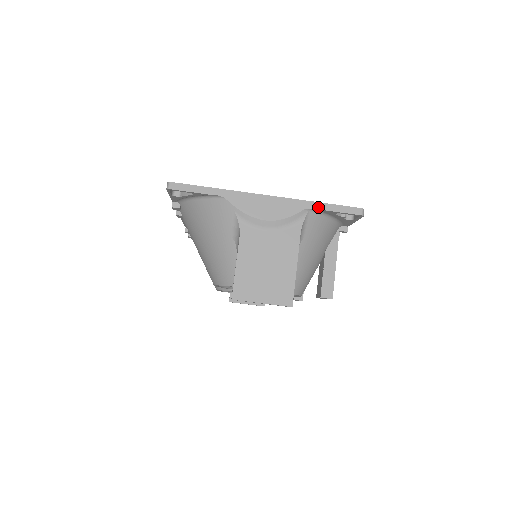
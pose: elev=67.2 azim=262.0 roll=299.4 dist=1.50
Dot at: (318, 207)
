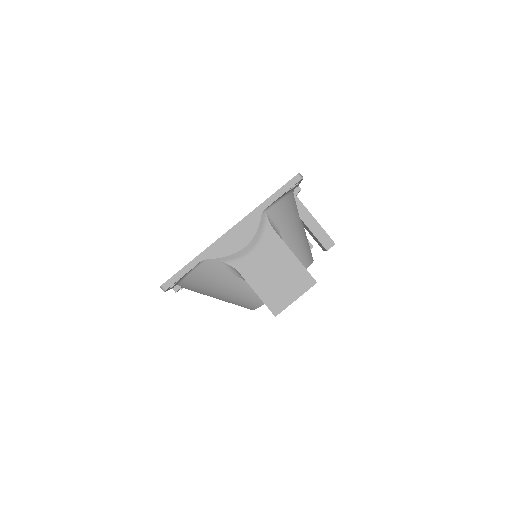
Dot at: (269, 203)
